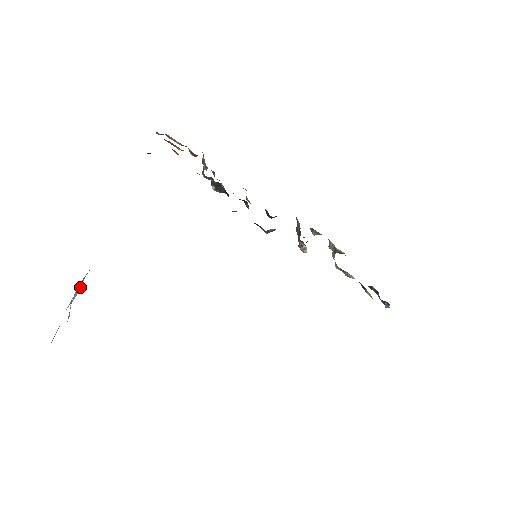
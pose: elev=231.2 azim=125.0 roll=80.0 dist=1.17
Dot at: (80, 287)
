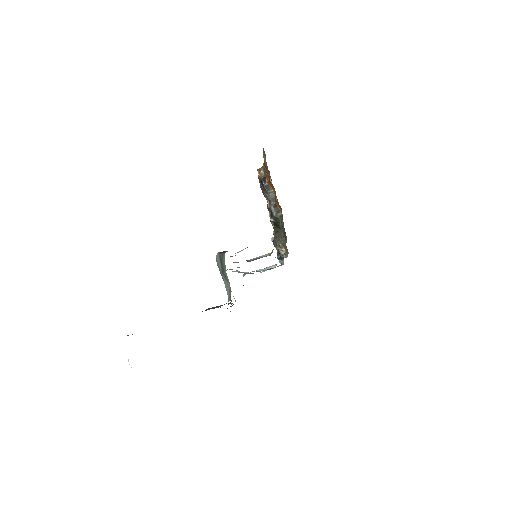
Dot at: occluded
